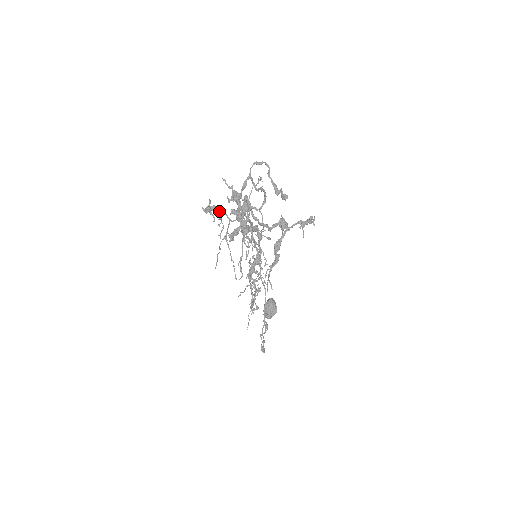
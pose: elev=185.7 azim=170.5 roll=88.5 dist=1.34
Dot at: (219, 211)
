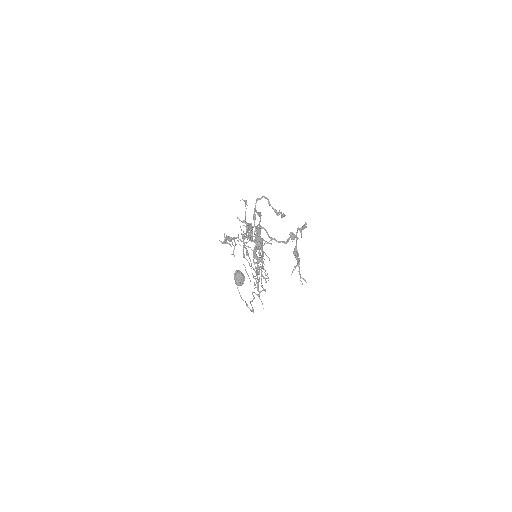
Dot at: (233, 239)
